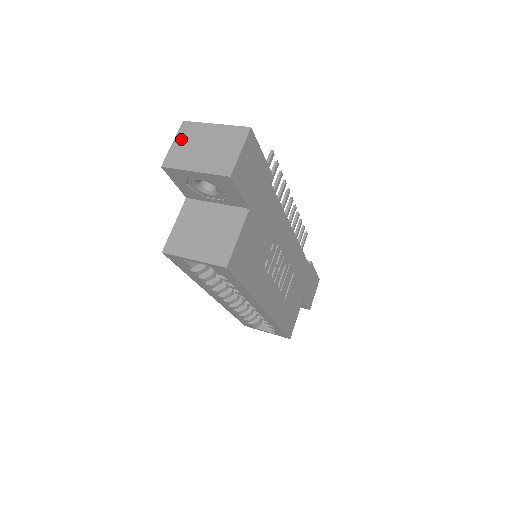
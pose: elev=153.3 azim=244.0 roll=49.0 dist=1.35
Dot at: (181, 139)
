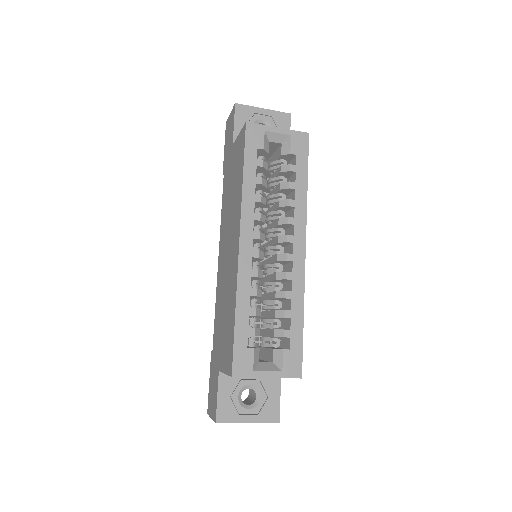
Dot at: occluded
